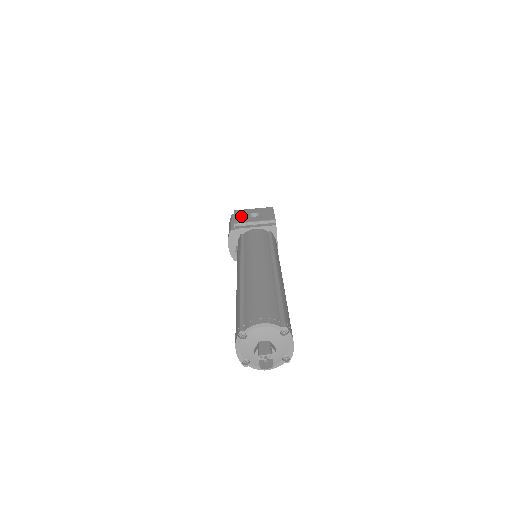
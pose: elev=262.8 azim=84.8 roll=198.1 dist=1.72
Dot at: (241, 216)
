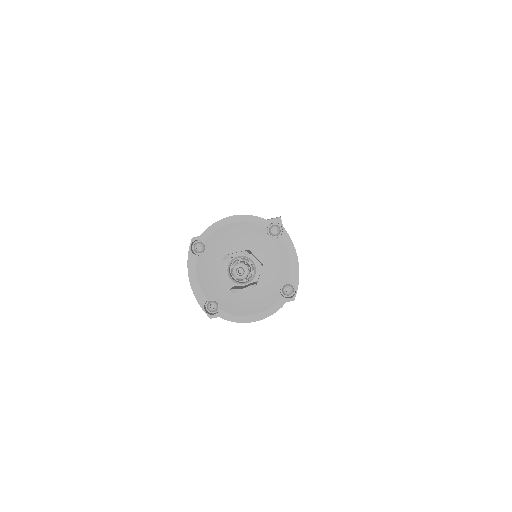
Dot at: occluded
